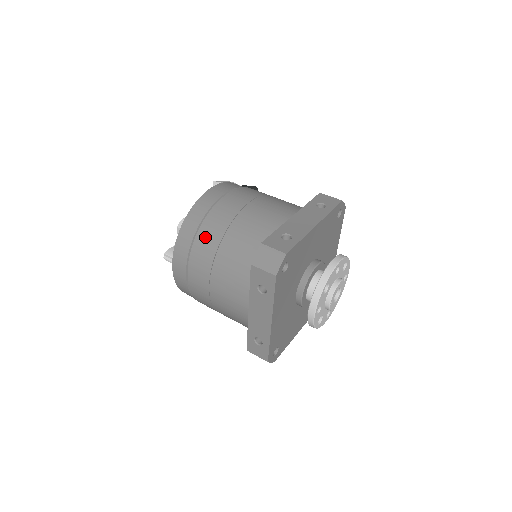
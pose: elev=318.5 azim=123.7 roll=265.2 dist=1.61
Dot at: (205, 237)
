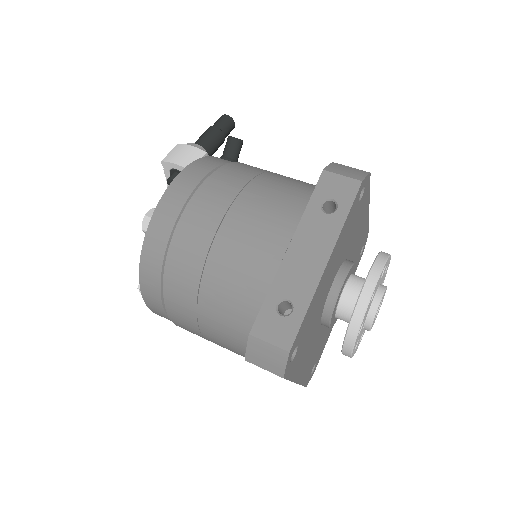
Dot at: (175, 296)
